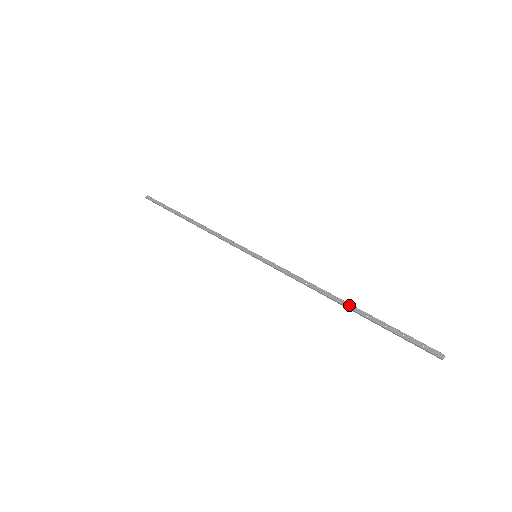
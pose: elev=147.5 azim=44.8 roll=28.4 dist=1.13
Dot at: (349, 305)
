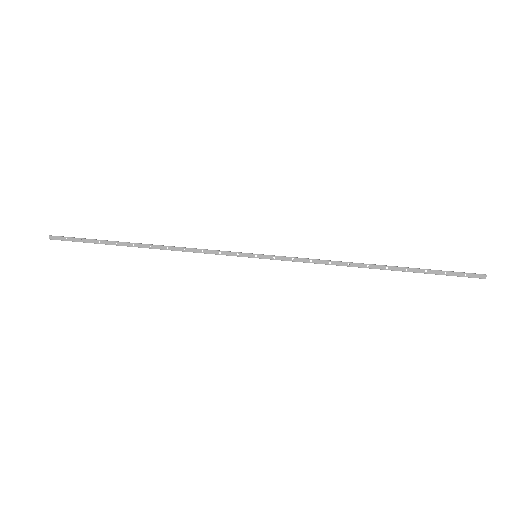
Dot at: (385, 267)
